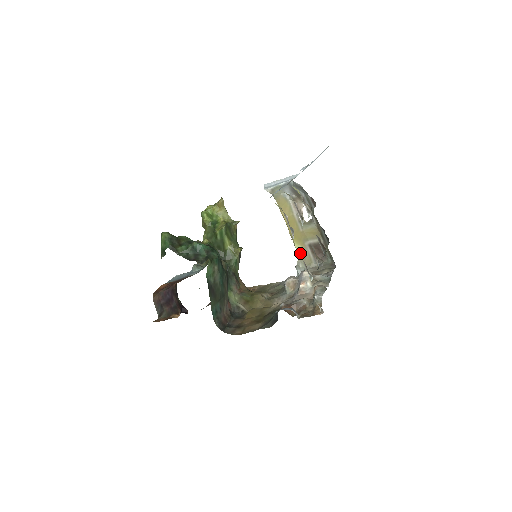
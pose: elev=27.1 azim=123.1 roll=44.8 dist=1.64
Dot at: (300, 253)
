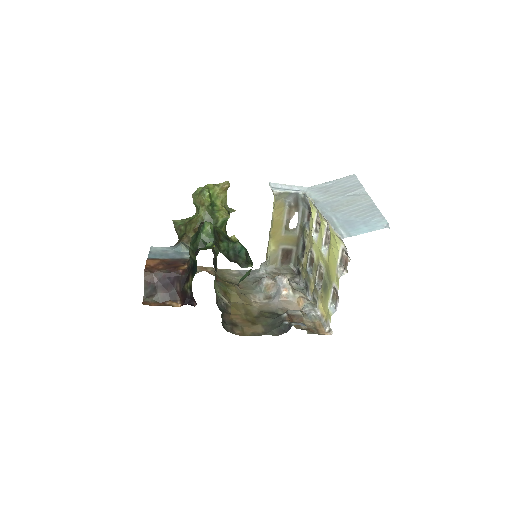
Dot at: (271, 253)
